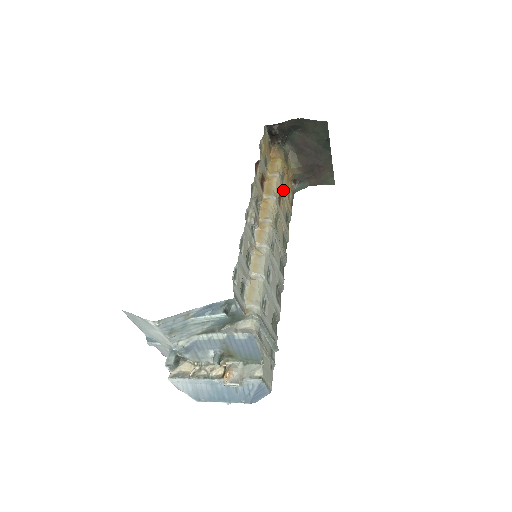
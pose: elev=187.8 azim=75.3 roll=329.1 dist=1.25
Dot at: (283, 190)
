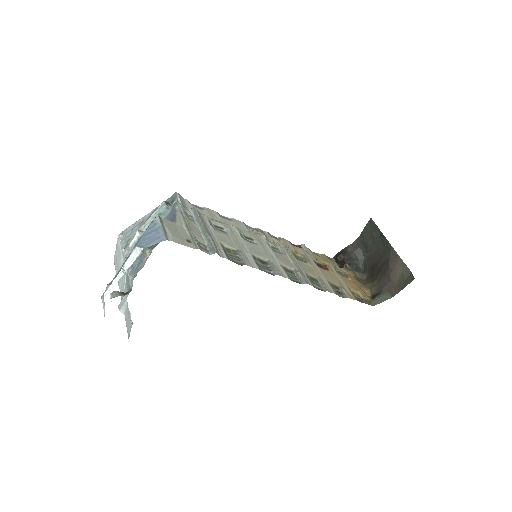
Dot at: (336, 274)
